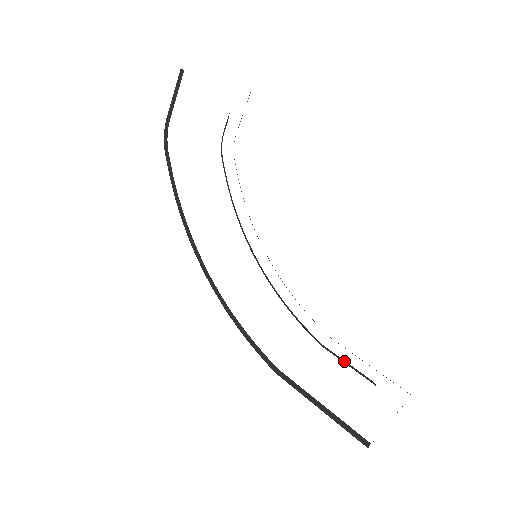
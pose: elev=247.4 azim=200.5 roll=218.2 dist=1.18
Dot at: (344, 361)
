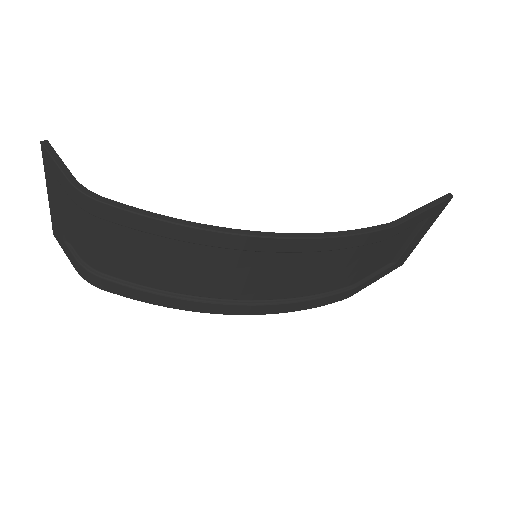
Dot at: (371, 276)
